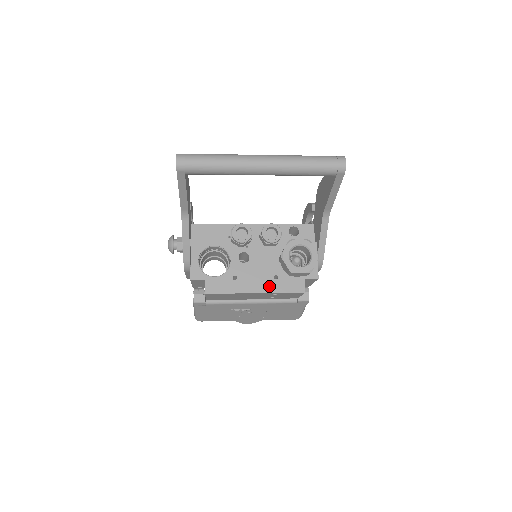
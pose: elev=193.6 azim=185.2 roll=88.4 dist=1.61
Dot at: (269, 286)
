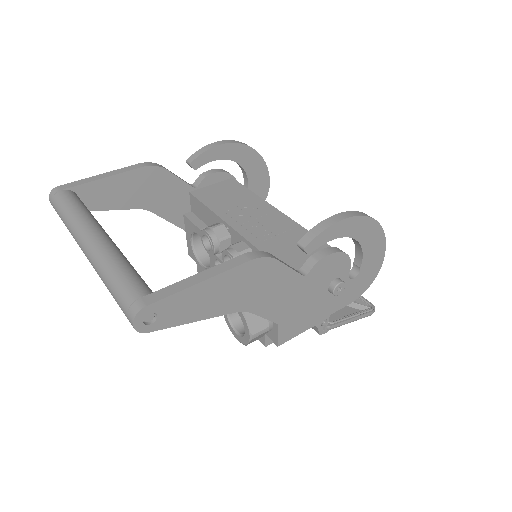
Dot at: occluded
